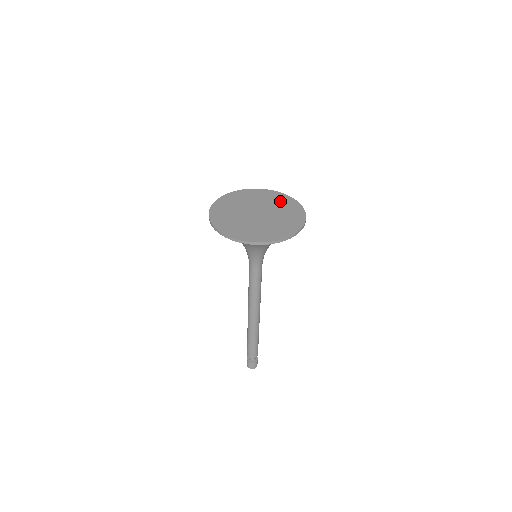
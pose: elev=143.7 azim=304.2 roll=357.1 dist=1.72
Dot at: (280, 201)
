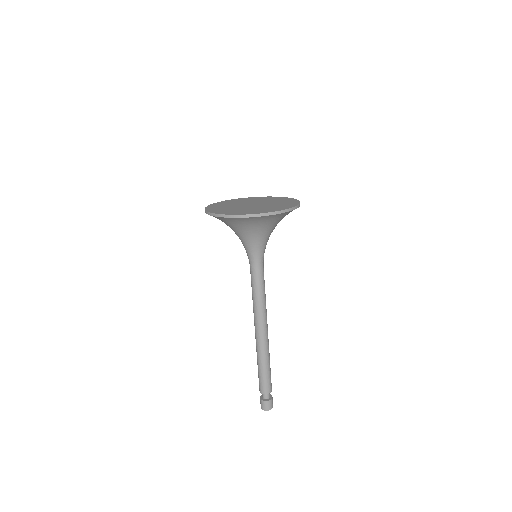
Dot at: (282, 200)
